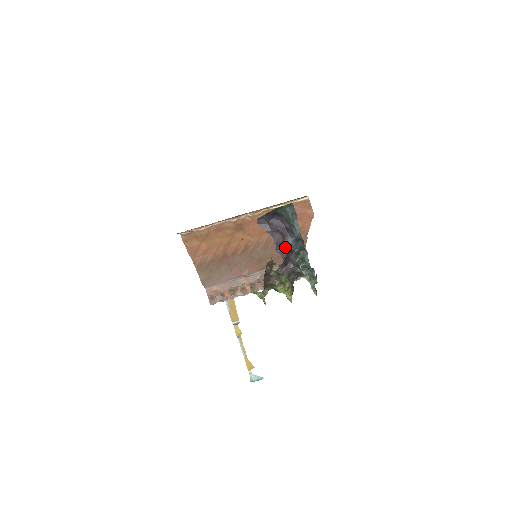
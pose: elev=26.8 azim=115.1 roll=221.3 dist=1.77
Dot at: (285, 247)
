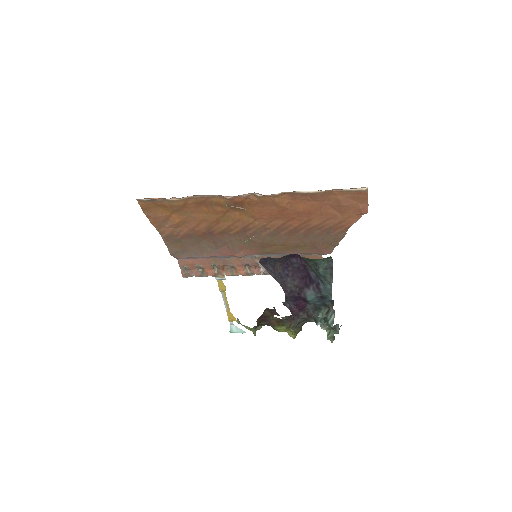
Dot at: (300, 301)
